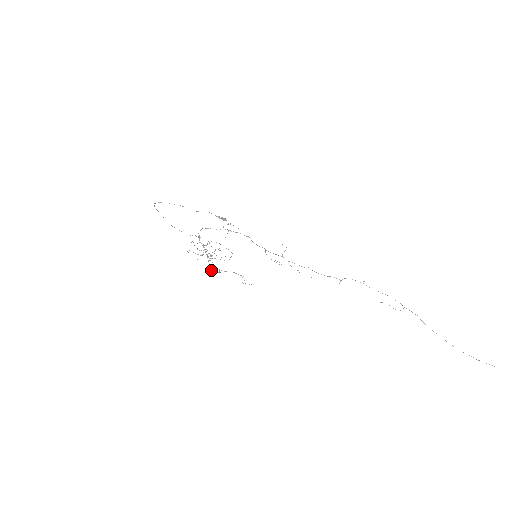
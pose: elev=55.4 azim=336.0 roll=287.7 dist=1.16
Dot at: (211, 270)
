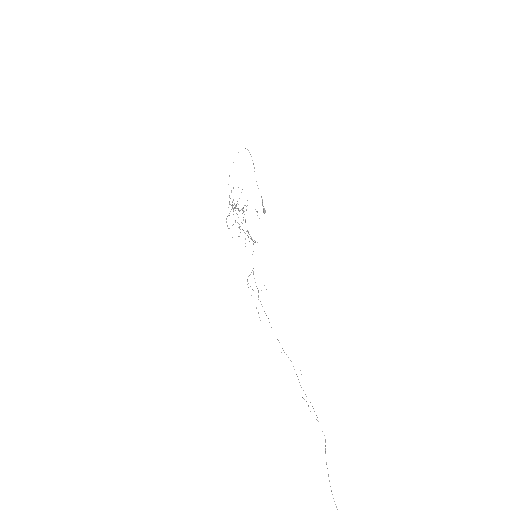
Dot at: (233, 214)
